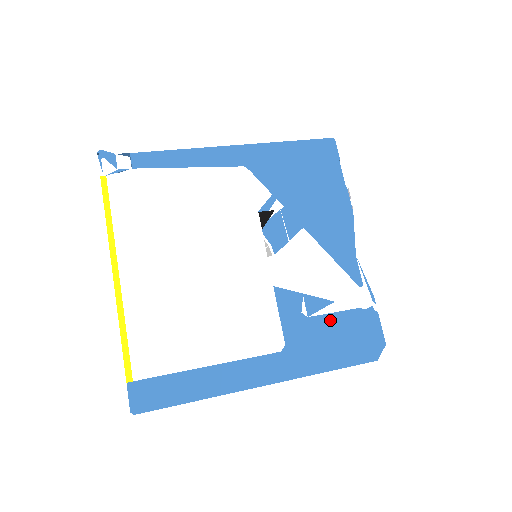
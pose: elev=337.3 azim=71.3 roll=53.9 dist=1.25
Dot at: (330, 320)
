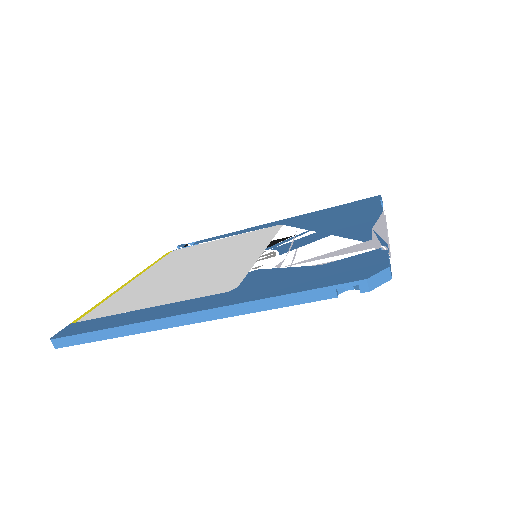
Dot at: occluded
